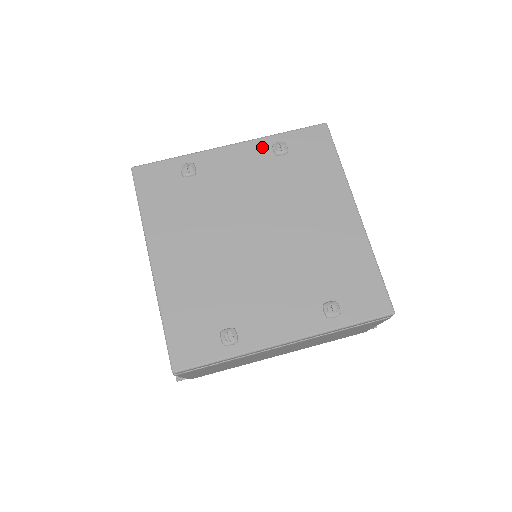
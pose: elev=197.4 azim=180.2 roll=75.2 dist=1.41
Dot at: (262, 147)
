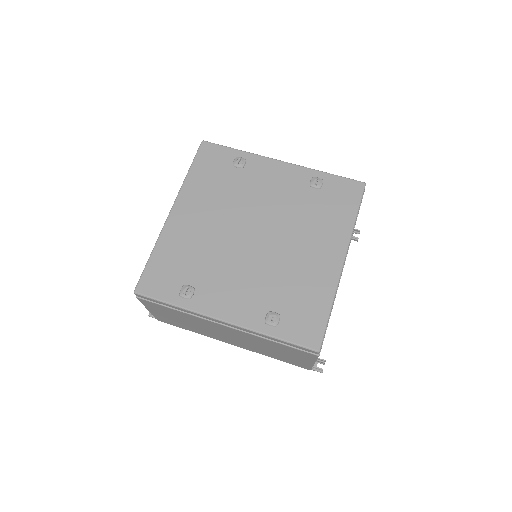
Dot at: (304, 175)
